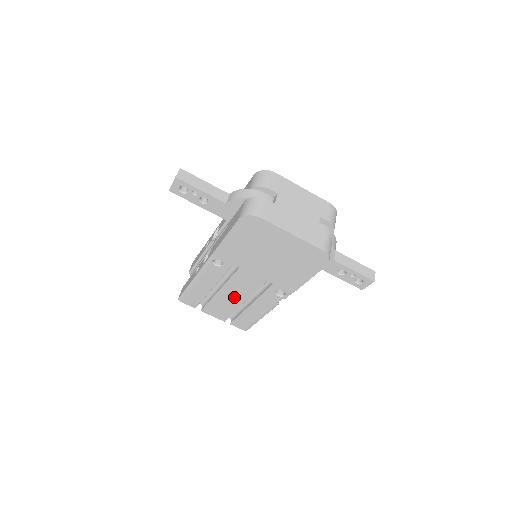
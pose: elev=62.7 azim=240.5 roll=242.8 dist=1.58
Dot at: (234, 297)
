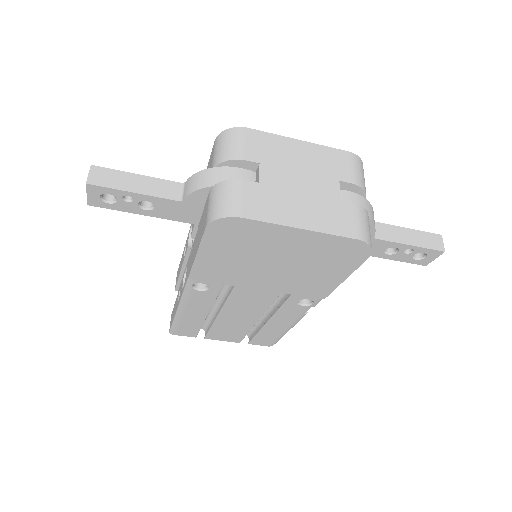
Dot at: (242, 318)
